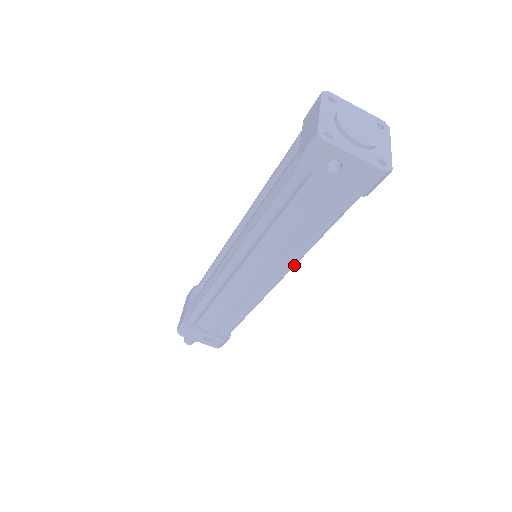
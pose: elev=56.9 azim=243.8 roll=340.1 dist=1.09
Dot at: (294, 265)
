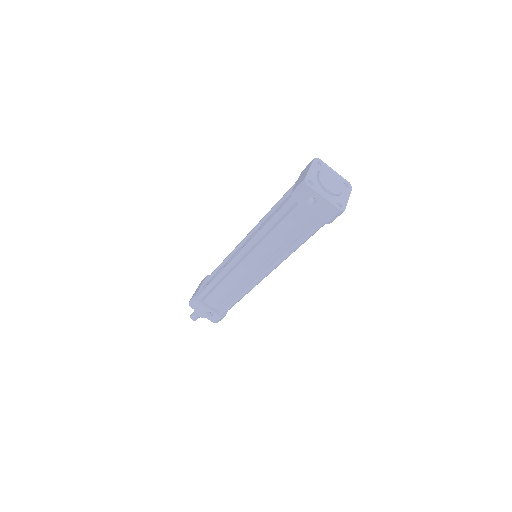
Dot at: (279, 264)
